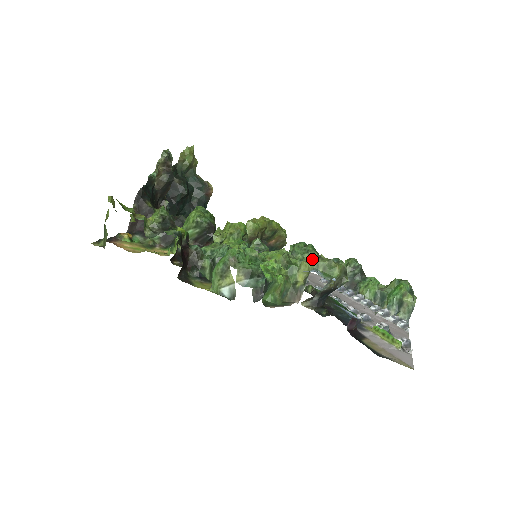
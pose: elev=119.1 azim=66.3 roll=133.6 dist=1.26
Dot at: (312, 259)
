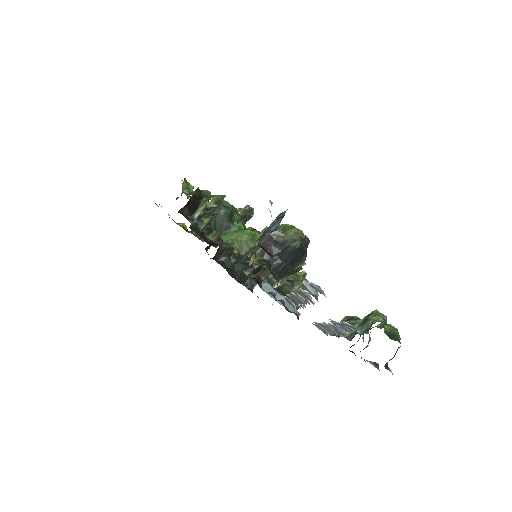
Dot at: occluded
